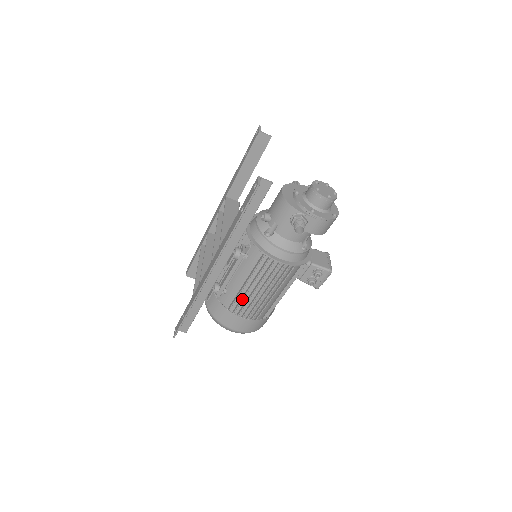
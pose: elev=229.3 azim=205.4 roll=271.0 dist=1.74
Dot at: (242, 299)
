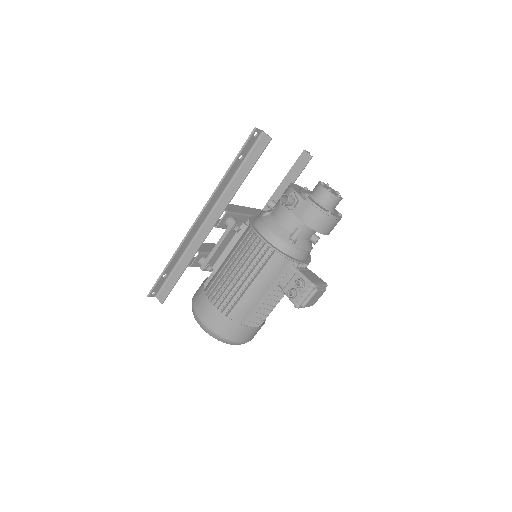
Dot at: (219, 279)
